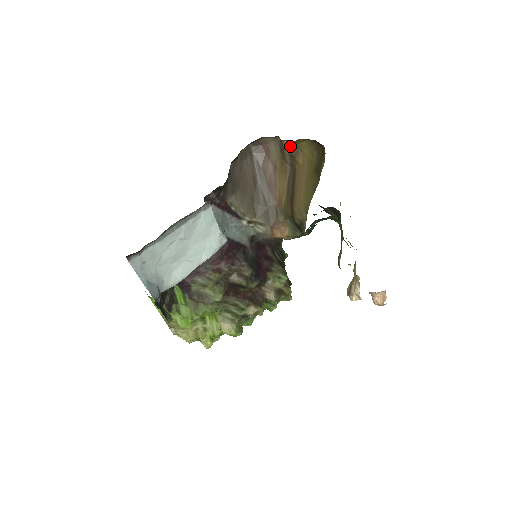
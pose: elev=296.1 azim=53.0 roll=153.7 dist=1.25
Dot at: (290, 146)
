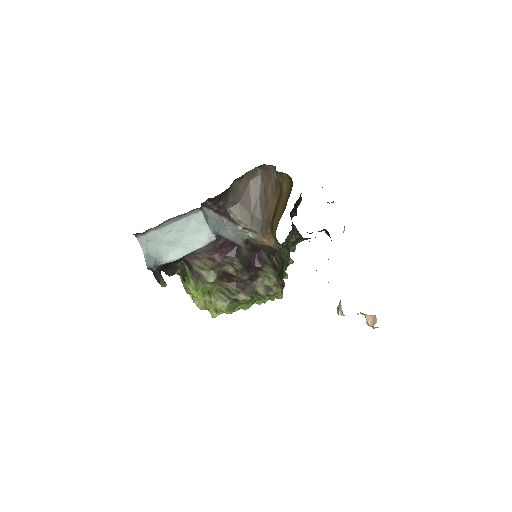
Dot at: (278, 175)
